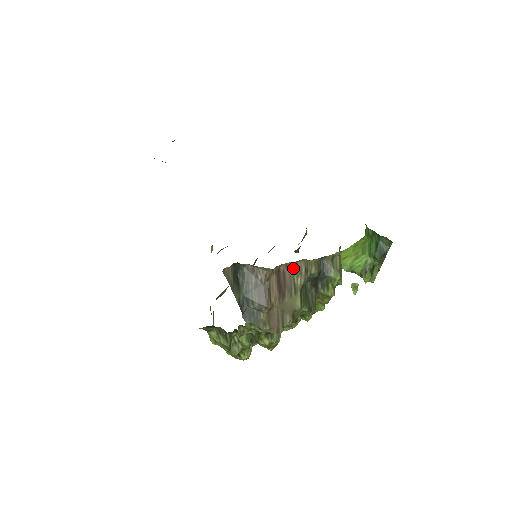
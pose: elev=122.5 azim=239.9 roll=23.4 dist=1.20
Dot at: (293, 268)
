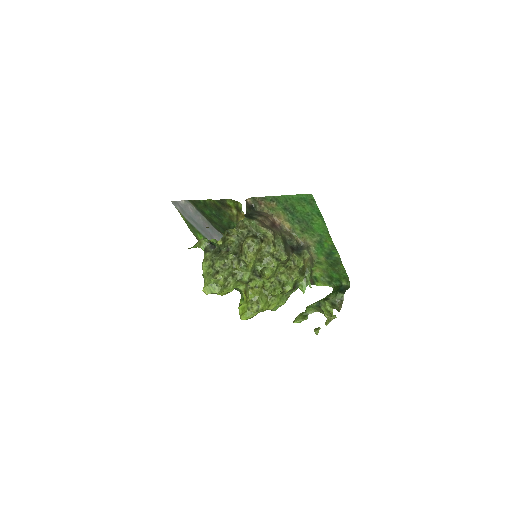
Dot at: (283, 230)
